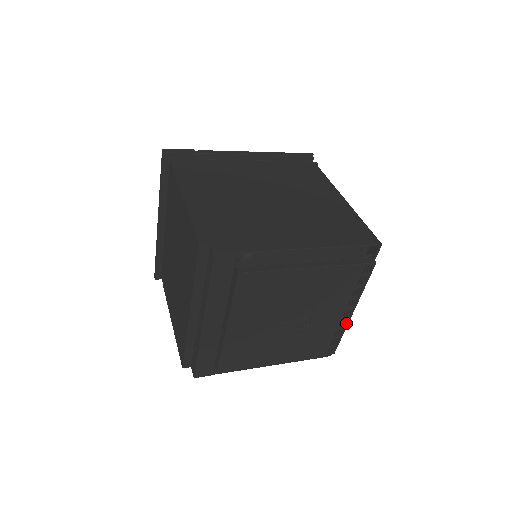
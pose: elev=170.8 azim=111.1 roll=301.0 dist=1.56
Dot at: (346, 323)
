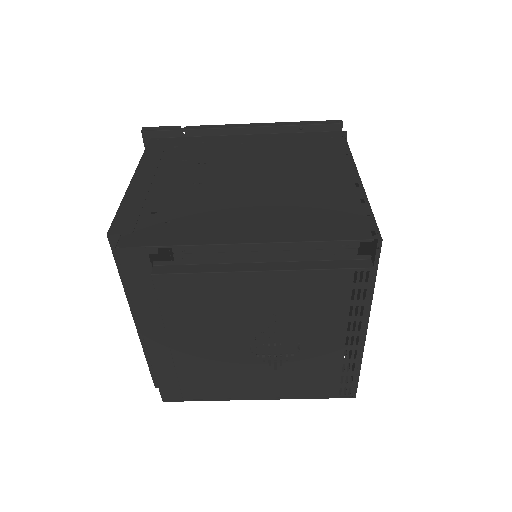
Dot at: (358, 355)
